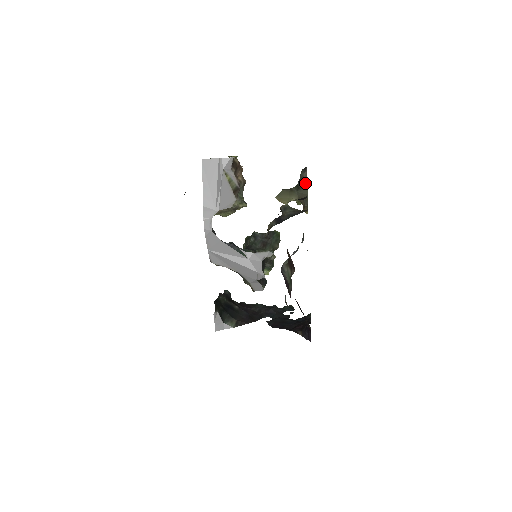
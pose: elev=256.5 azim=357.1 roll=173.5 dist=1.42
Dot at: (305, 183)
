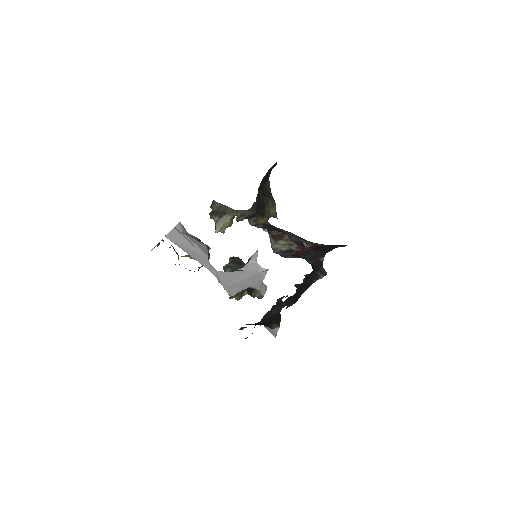
Dot at: (224, 207)
